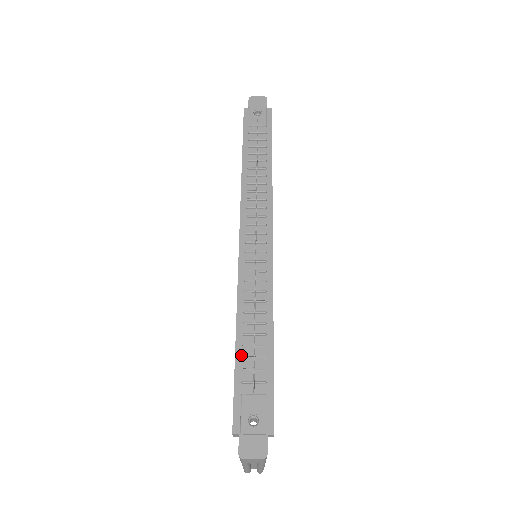
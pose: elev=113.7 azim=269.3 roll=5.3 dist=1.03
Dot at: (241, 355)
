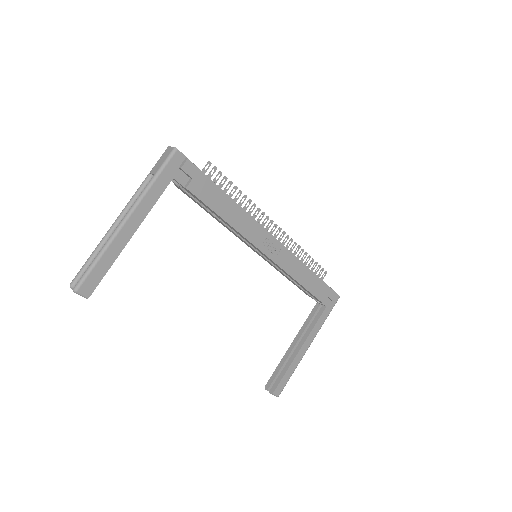
Dot at: occluded
